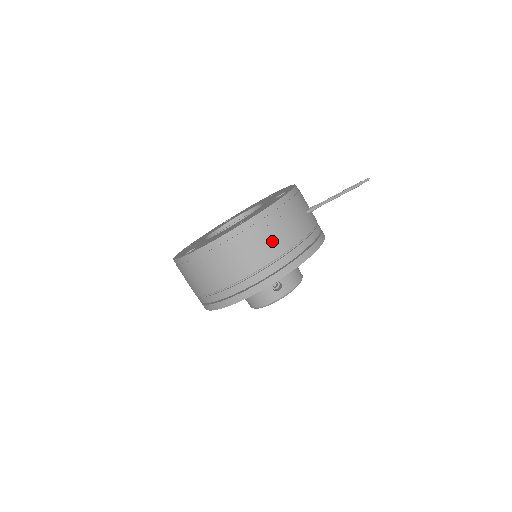
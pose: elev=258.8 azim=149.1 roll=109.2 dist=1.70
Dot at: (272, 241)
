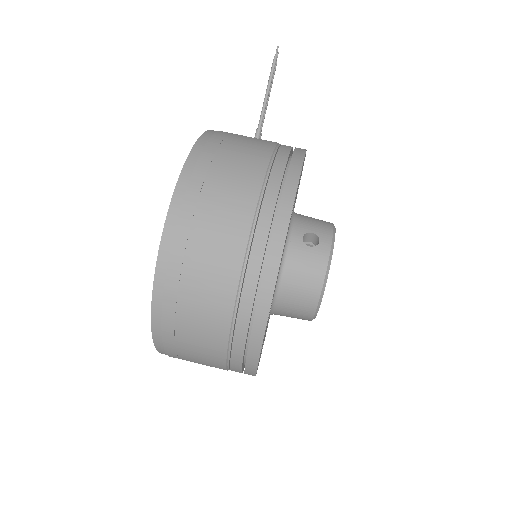
Dot at: (240, 158)
